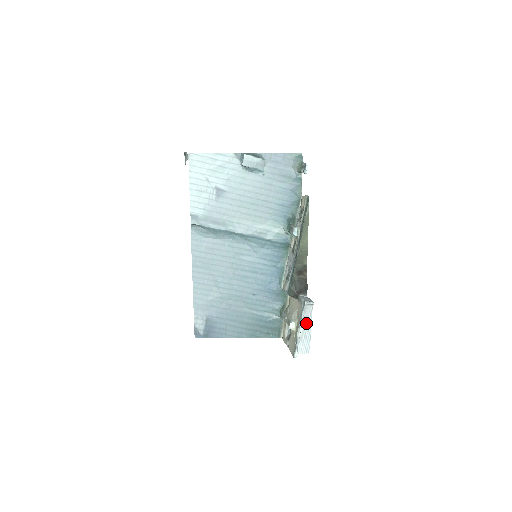
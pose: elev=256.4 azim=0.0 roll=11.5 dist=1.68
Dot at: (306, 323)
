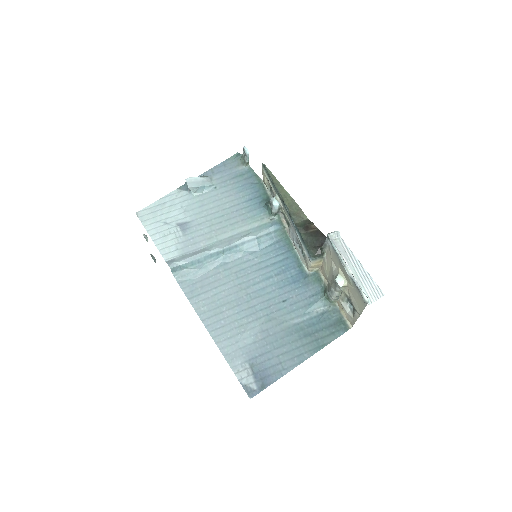
Dot at: (349, 260)
